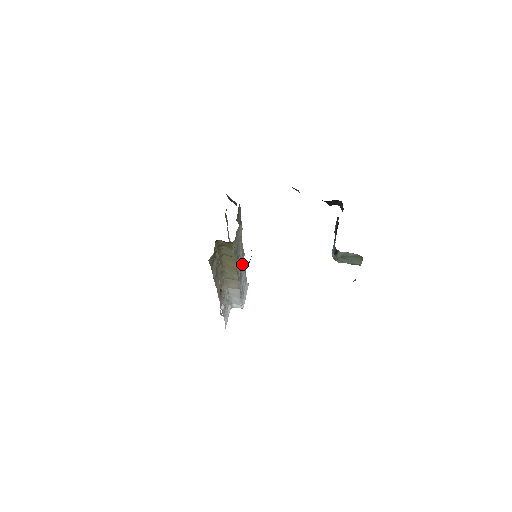
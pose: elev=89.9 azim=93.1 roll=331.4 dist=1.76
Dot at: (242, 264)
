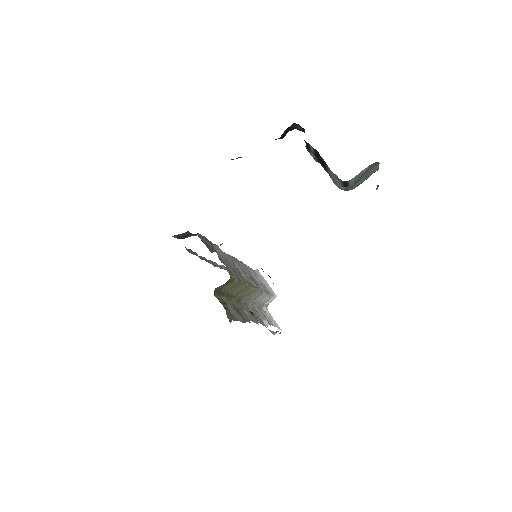
Dot at: (243, 269)
